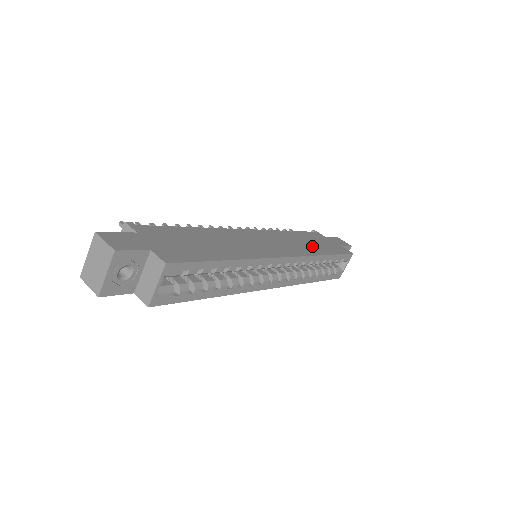
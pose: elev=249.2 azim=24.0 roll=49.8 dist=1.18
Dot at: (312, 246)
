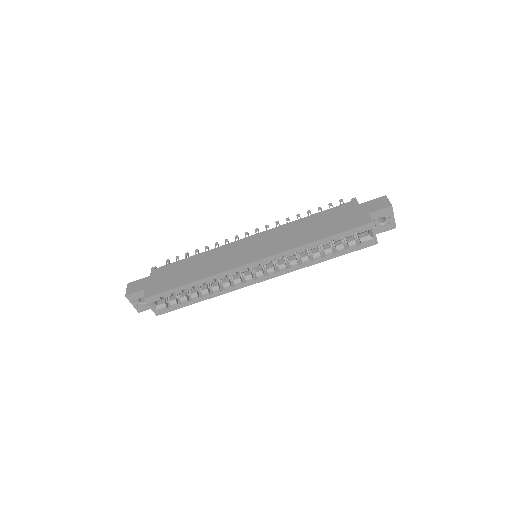
Dot at: (310, 232)
